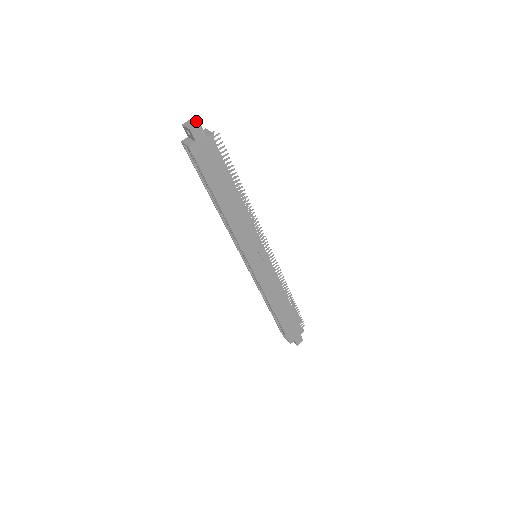
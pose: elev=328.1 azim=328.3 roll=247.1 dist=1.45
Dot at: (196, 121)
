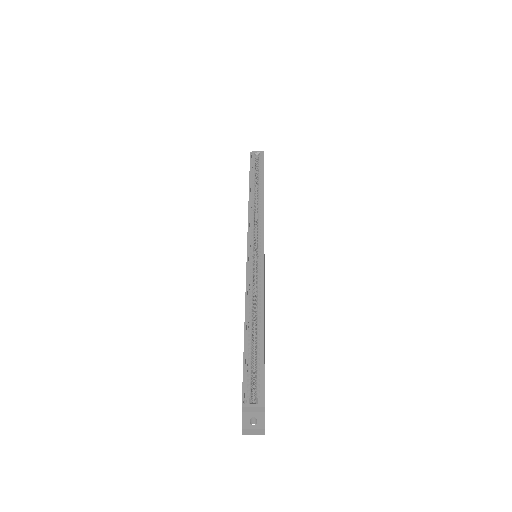
Dot at: occluded
